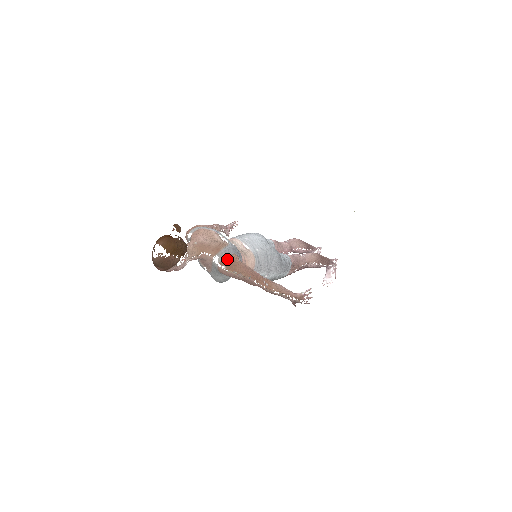
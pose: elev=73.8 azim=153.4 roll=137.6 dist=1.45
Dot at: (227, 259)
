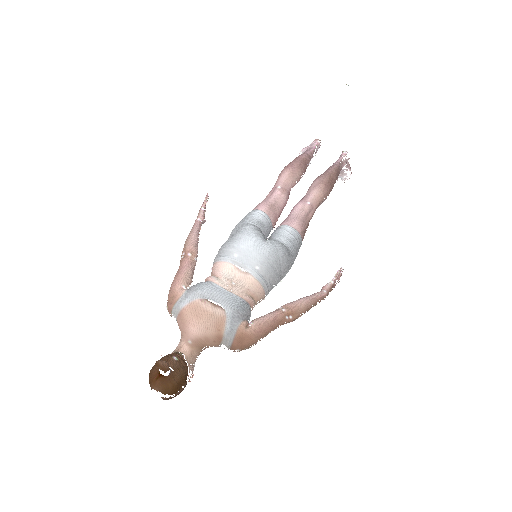
Dot at: (236, 341)
